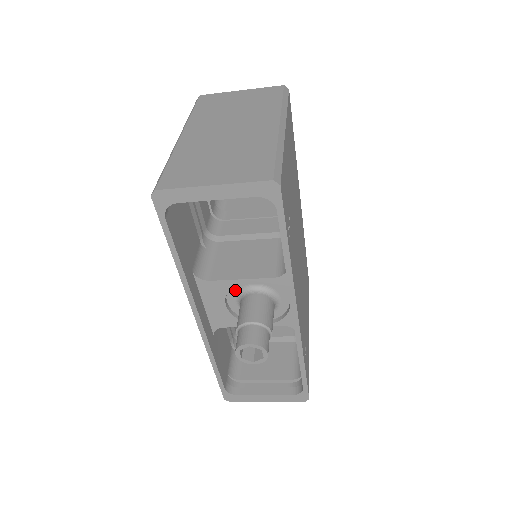
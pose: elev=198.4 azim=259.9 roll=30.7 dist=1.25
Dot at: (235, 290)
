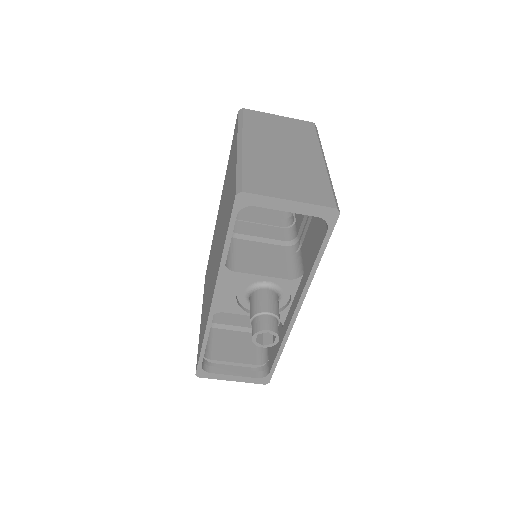
Dot at: (249, 283)
